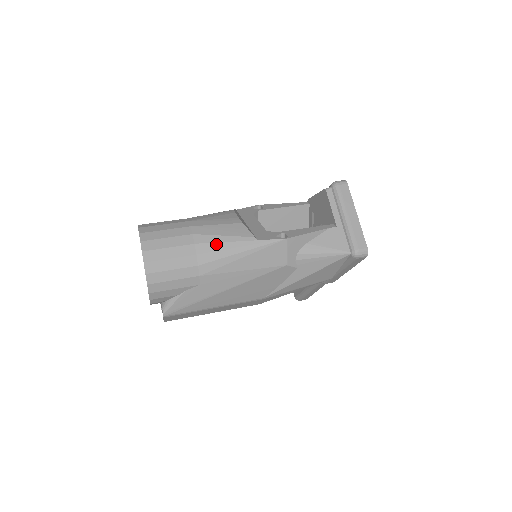
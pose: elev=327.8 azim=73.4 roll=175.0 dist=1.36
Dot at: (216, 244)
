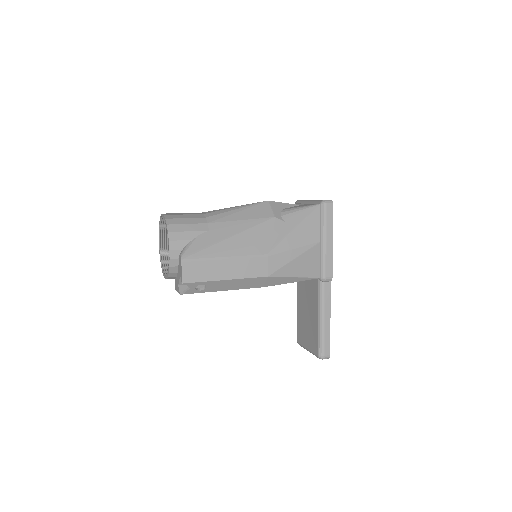
Dot at: (217, 210)
